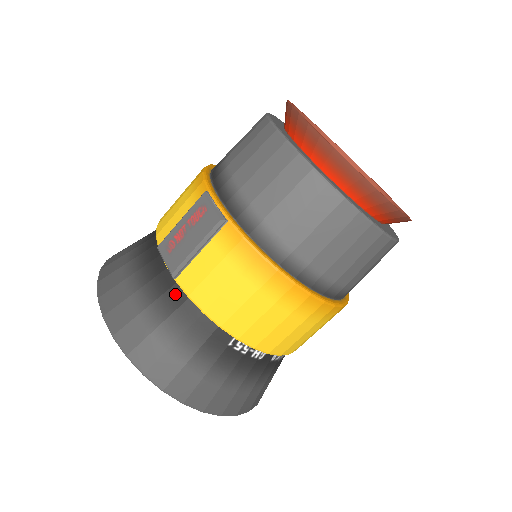
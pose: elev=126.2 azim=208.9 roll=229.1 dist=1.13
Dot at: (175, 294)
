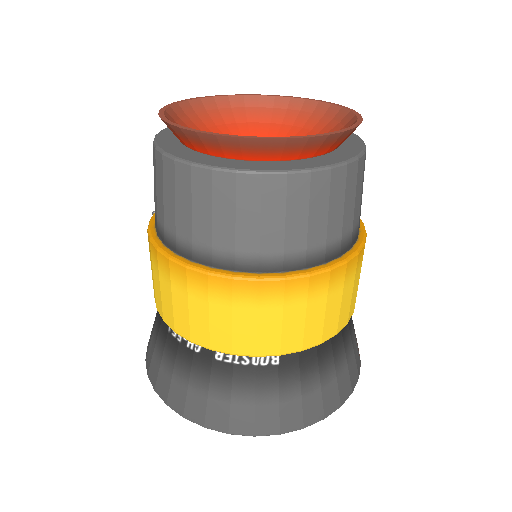
Dot at: occluded
